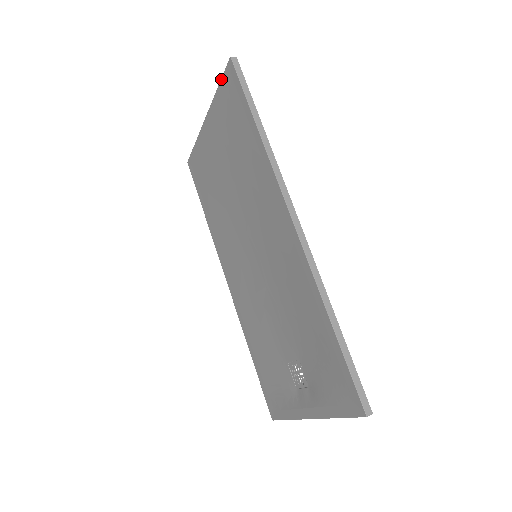
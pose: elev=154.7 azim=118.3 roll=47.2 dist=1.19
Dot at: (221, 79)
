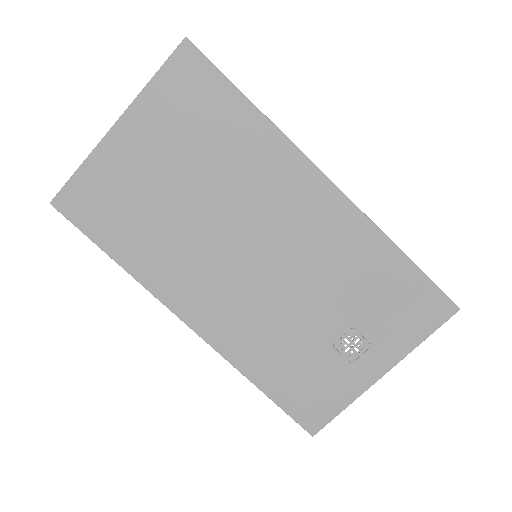
Dot at: (162, 66)
